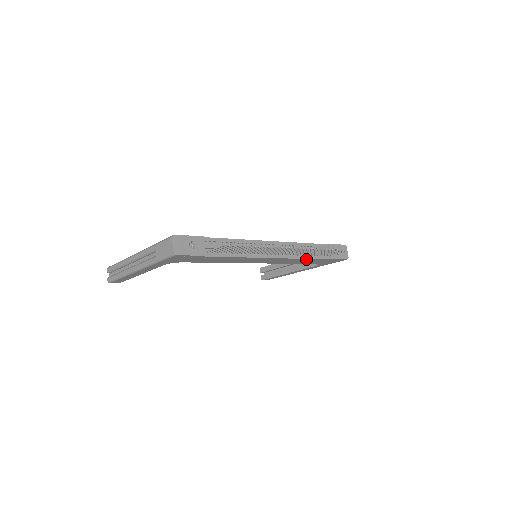
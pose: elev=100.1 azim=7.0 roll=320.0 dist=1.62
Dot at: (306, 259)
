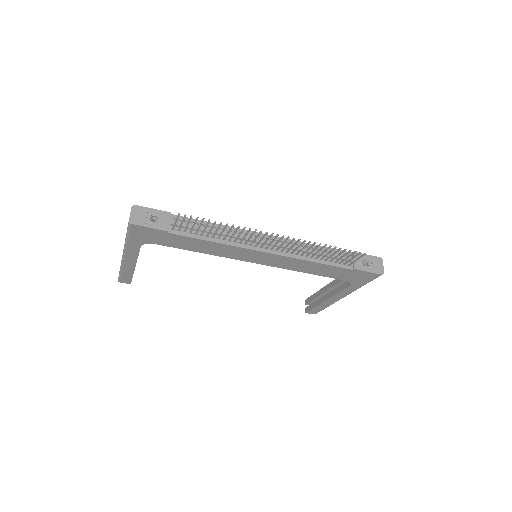
Dot at: (316, 263)
